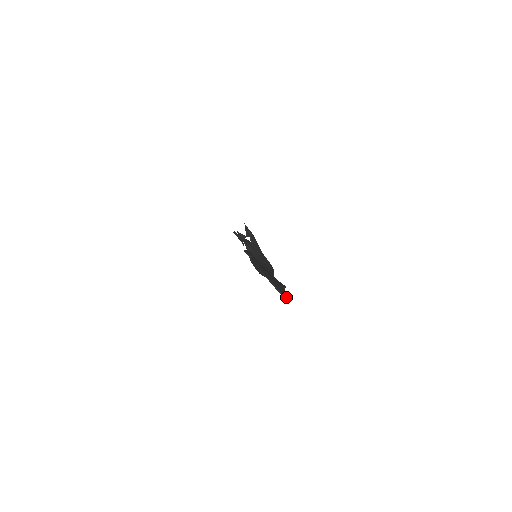
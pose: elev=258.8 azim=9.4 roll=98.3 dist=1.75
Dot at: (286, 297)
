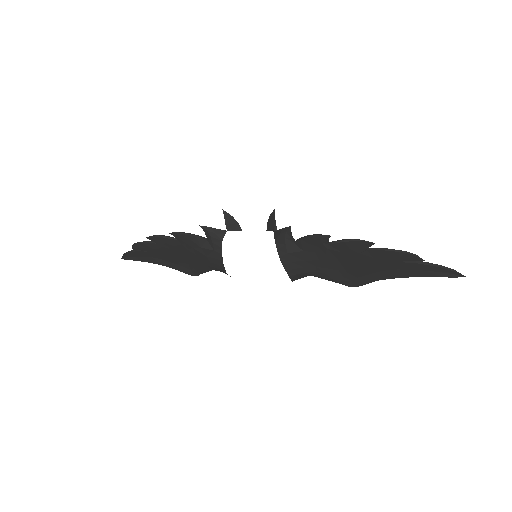
Dot at: (457, 273)
